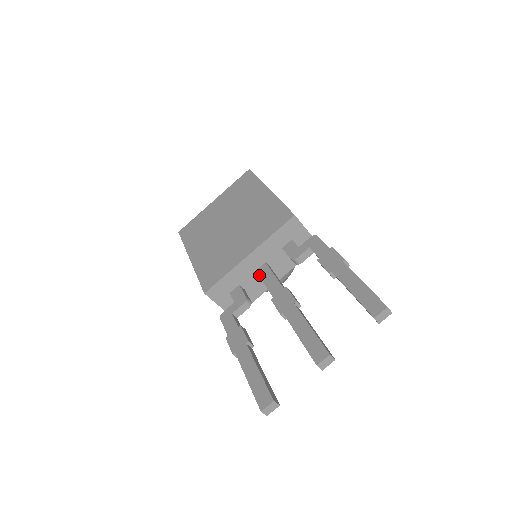
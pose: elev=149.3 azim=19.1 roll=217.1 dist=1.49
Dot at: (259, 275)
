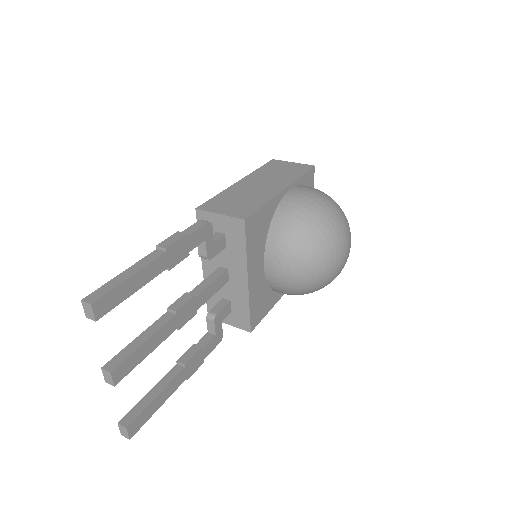
Dot at: occluded
